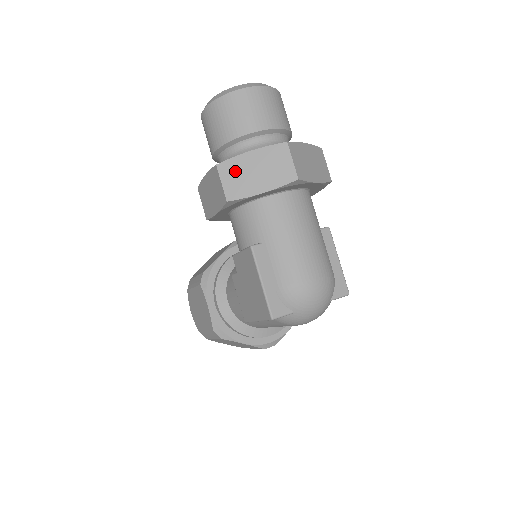
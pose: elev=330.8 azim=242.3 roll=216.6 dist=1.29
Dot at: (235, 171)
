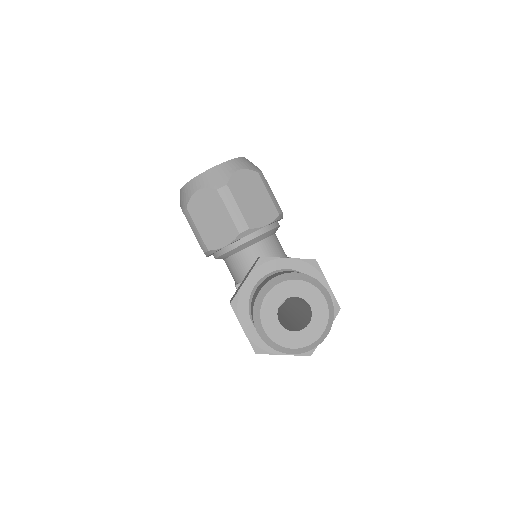
Dot at: occluded
